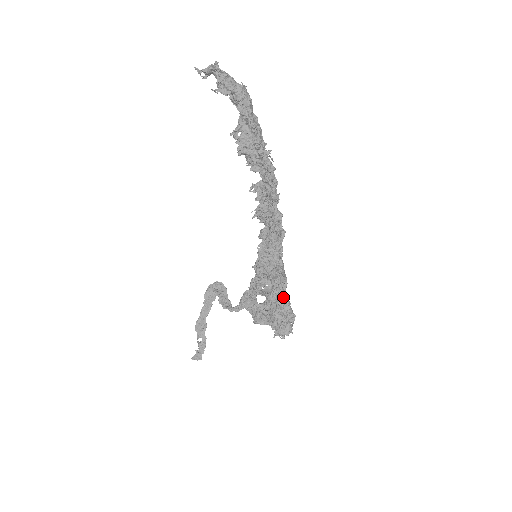
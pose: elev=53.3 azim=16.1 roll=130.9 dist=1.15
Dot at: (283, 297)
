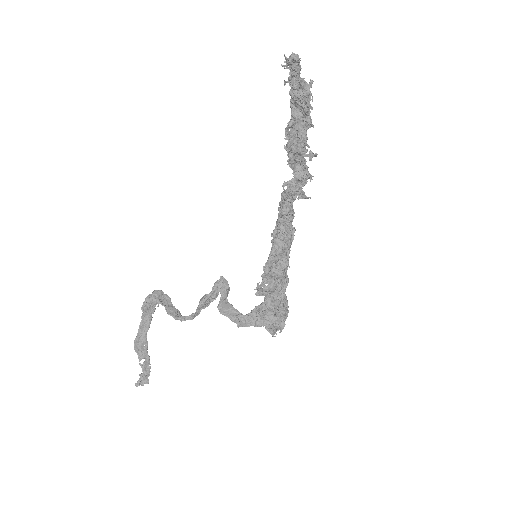
Dot at: (283, 294)
